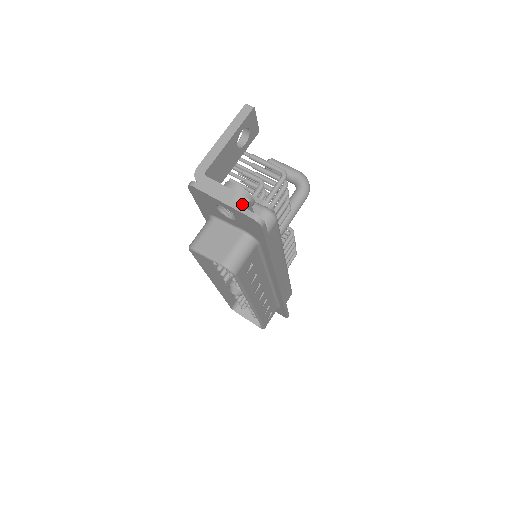
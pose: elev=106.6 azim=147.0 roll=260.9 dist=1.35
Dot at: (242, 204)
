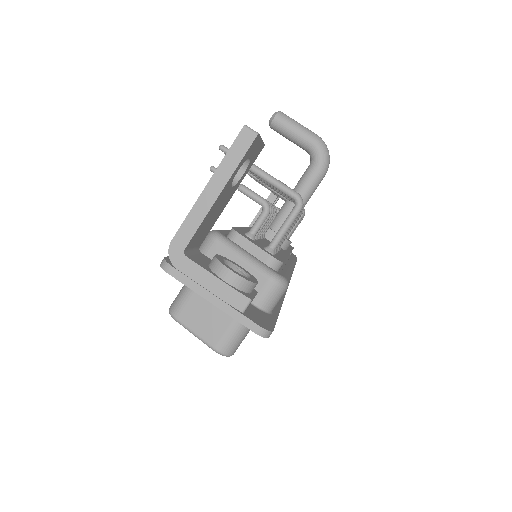
Dot at: (240, 306)
